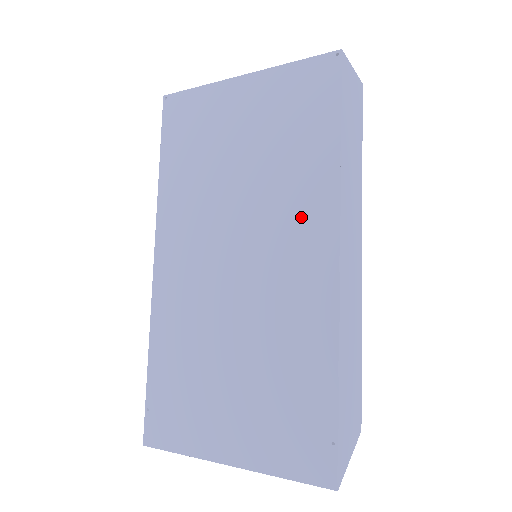
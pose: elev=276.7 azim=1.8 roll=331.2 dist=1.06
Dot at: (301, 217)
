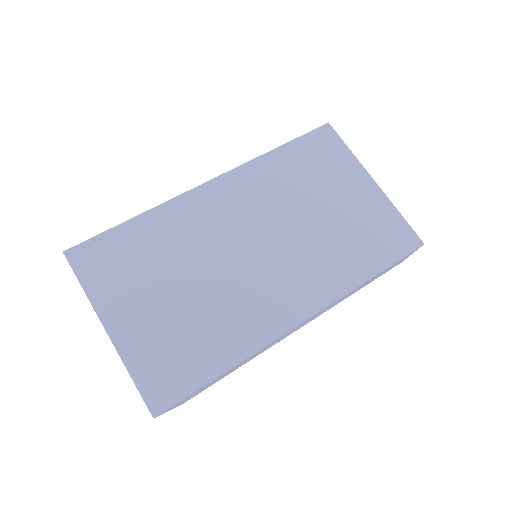
Dot at: (312, 279)
